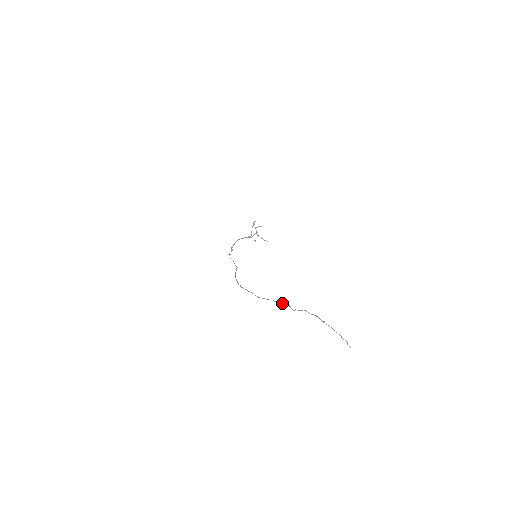
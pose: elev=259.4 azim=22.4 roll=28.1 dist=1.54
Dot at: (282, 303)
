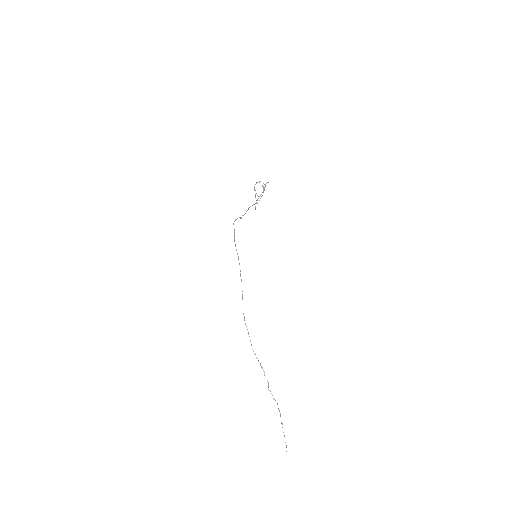
Dot at: occluded
